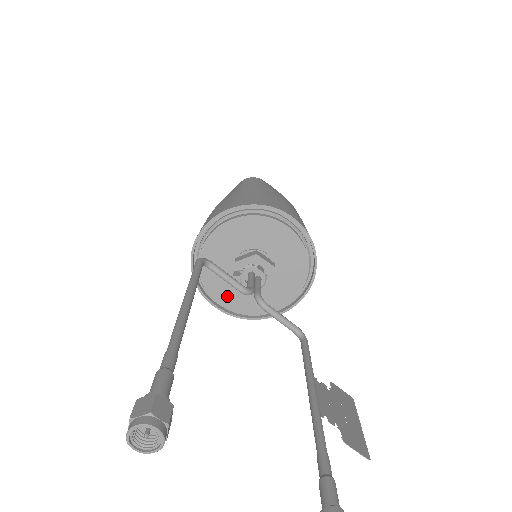
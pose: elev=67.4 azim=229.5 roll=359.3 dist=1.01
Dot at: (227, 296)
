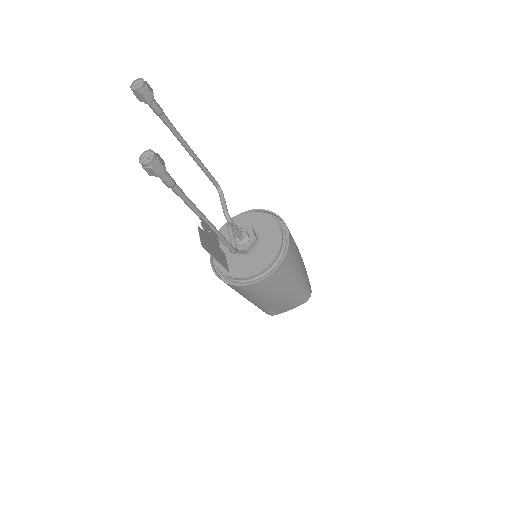
Dot at: occluded
